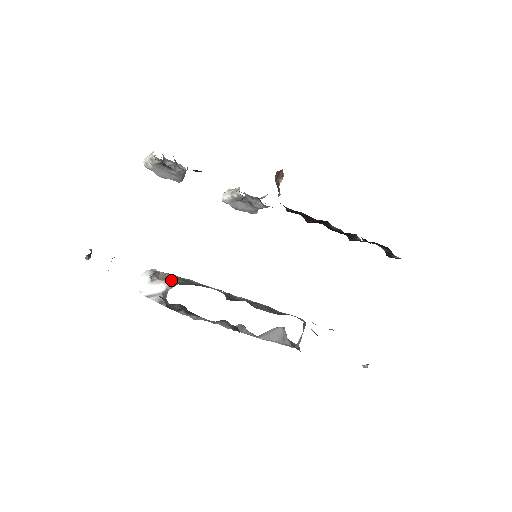
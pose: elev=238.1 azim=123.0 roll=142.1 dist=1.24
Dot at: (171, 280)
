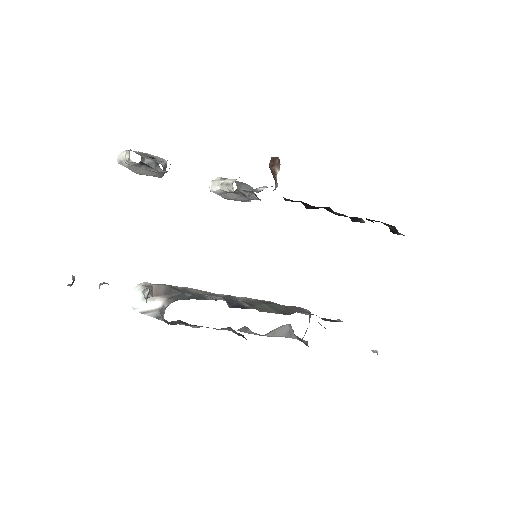
Dot at: (166, 294)
